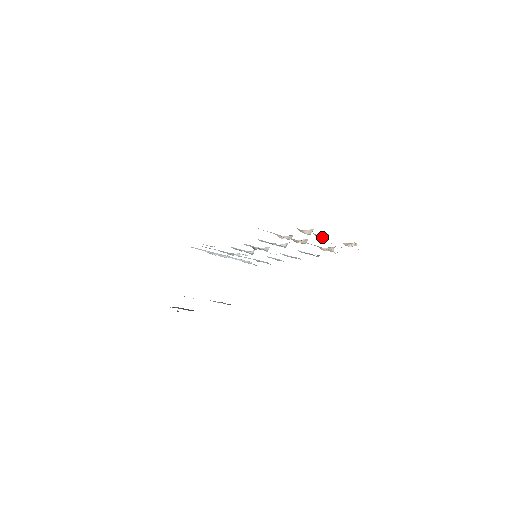
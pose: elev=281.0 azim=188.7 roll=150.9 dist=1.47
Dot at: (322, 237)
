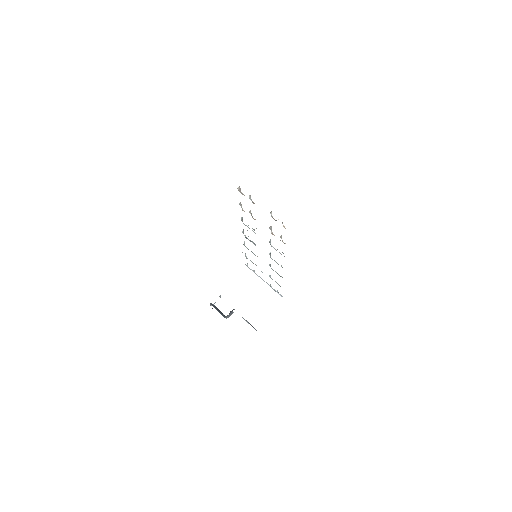
Dot at: occluded
